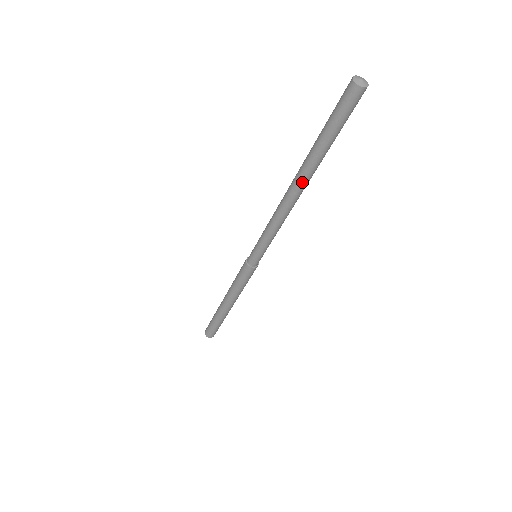
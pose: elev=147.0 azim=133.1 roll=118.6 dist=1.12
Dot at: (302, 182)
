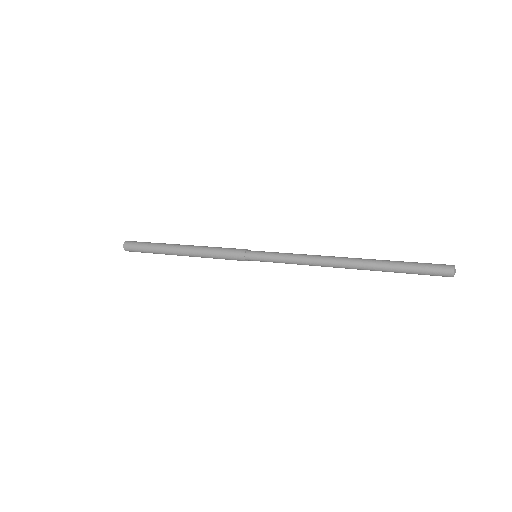
Dot at: (358, 269)
